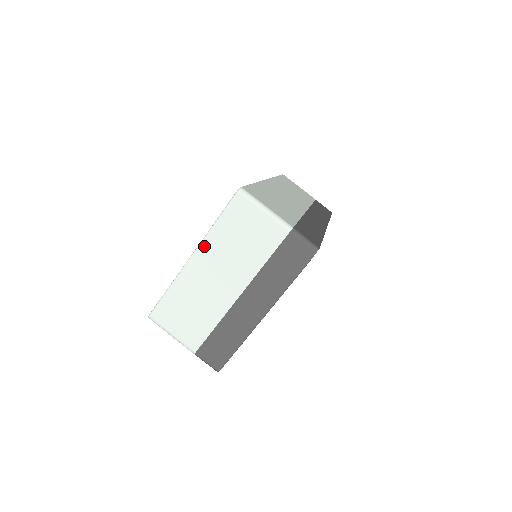
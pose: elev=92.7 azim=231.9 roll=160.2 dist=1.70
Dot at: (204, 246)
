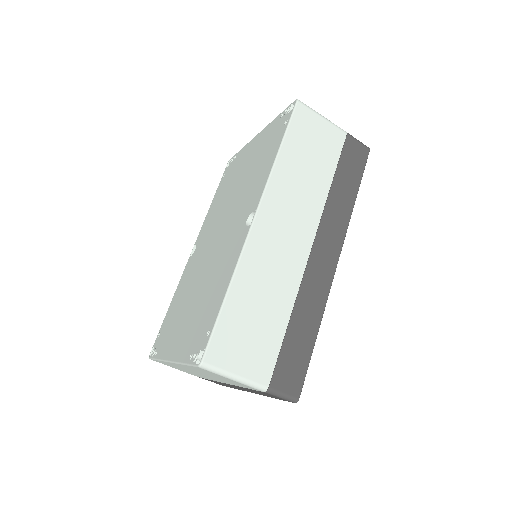
Dot at: occluded
